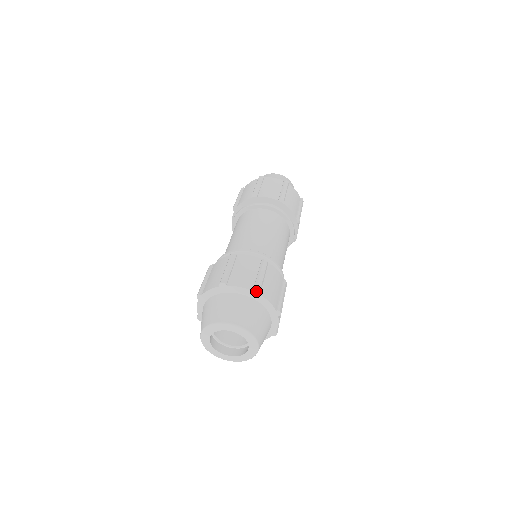
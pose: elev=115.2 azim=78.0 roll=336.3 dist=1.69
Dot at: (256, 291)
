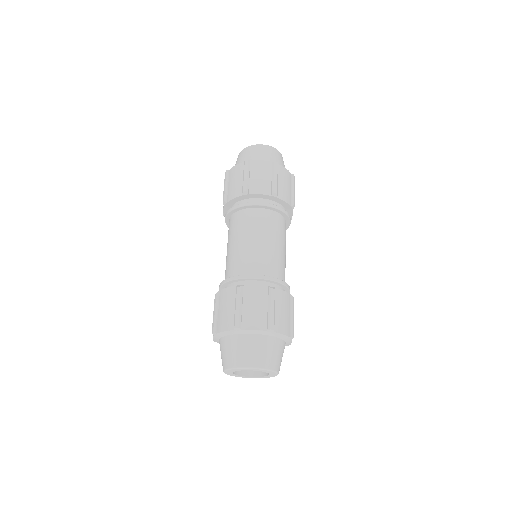
Dot at: (270, 330)
